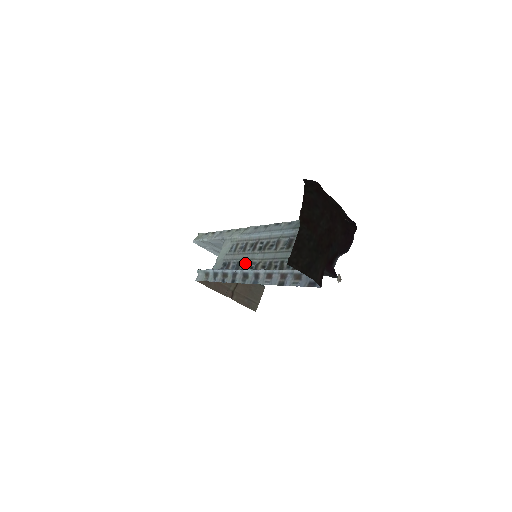
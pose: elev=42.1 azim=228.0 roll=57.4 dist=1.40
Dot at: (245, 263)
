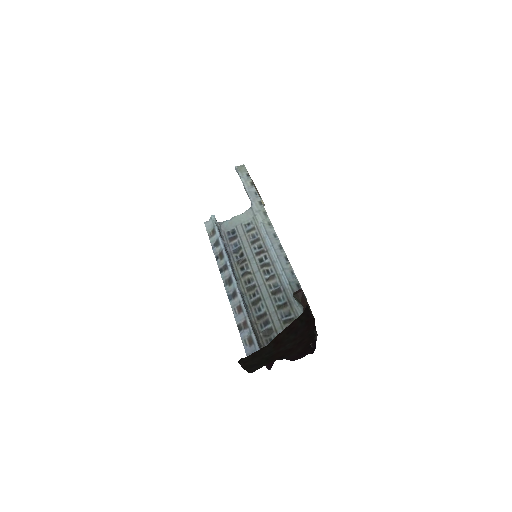
Dot at: (243, 256)
